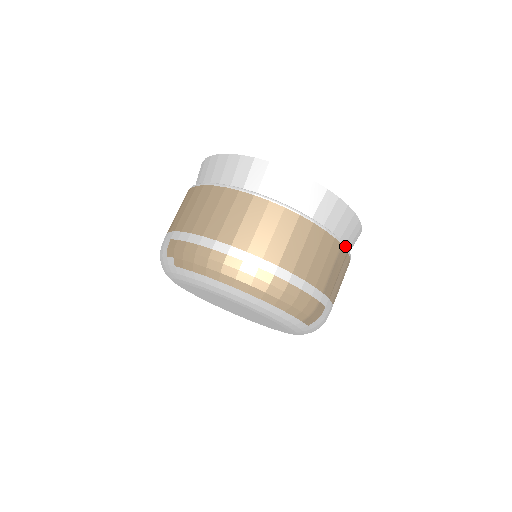
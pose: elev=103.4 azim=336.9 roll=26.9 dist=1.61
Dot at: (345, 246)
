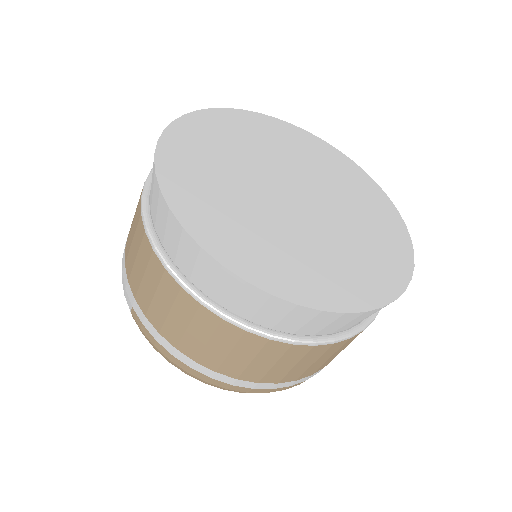
Dot at: occluded
